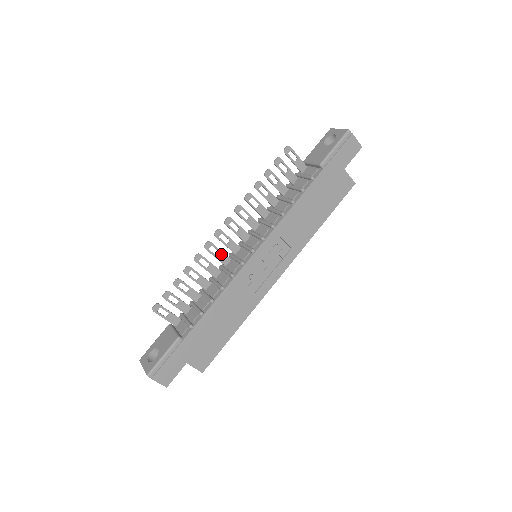
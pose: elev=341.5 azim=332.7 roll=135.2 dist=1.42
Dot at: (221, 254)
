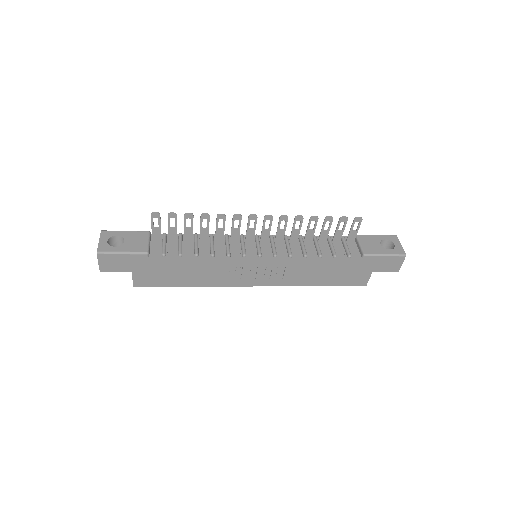
Dot at: (238, 230)
